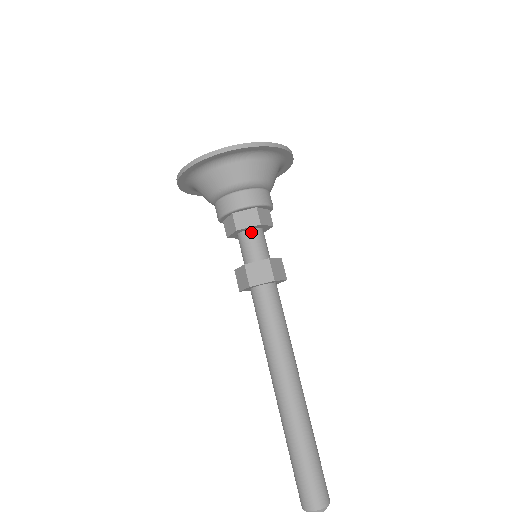
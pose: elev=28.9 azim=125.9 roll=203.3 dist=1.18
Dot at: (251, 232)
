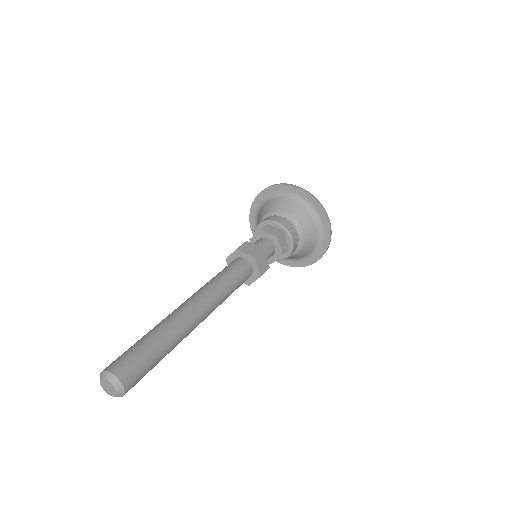
Dot at: (258, 240)
